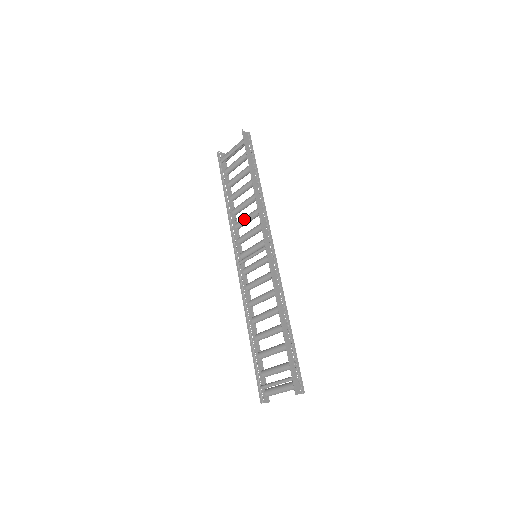
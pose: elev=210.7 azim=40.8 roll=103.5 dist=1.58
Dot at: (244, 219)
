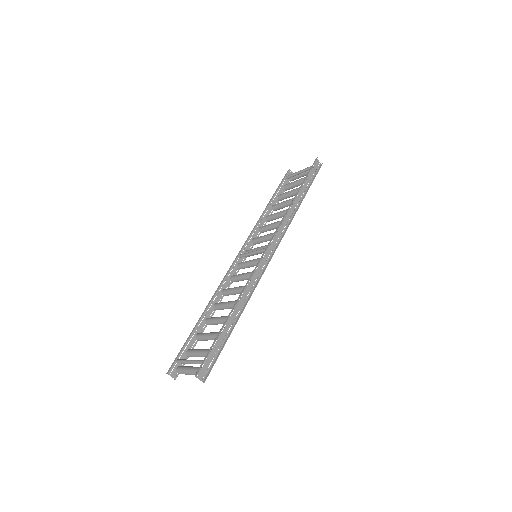
Dot at: (269, 224)
